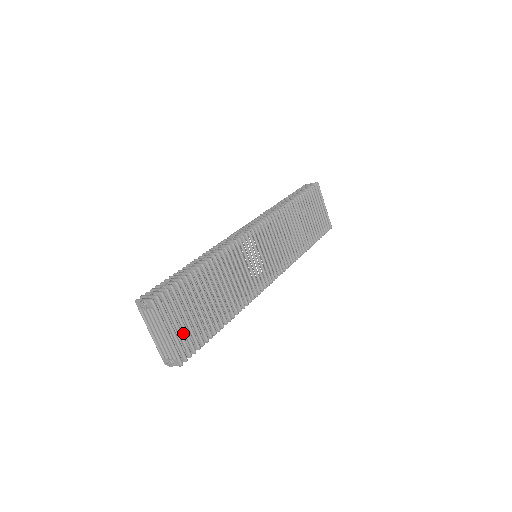
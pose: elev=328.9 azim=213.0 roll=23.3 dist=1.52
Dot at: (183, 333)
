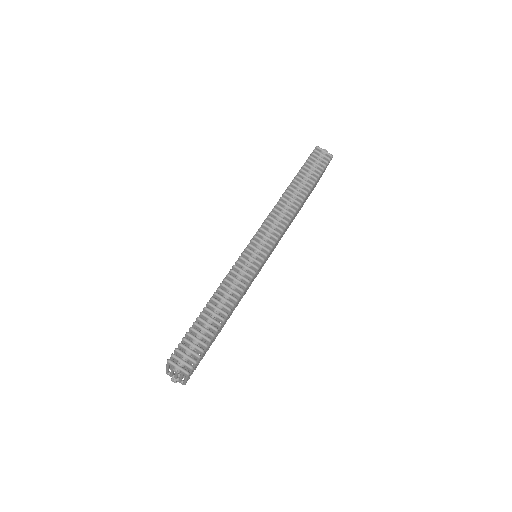
Dot at: occluded
